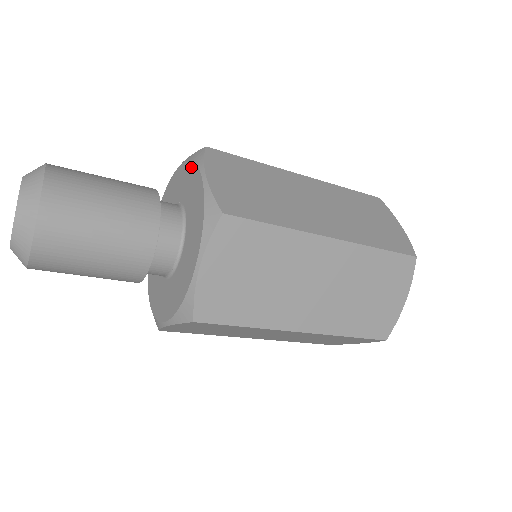
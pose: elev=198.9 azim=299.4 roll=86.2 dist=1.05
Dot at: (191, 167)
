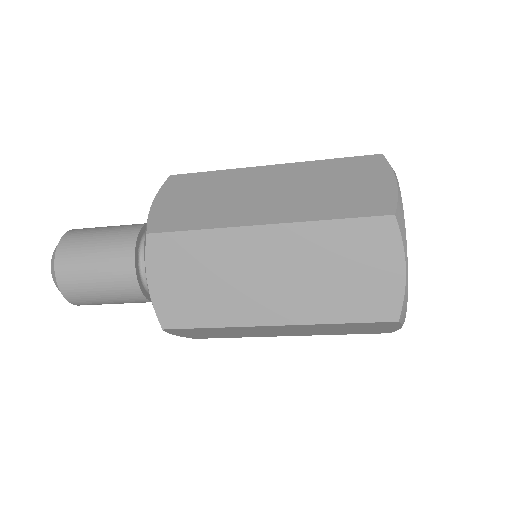
Dot at: occluded
